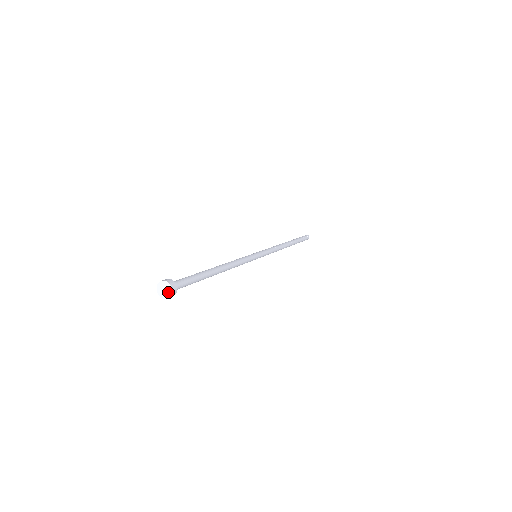
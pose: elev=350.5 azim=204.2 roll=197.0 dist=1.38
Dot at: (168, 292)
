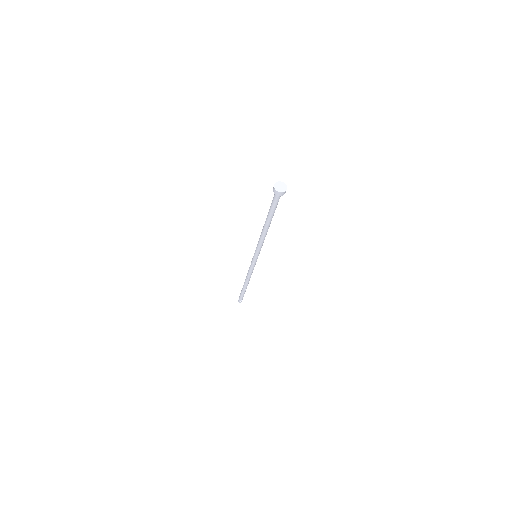
Dot at: (283, 189)
